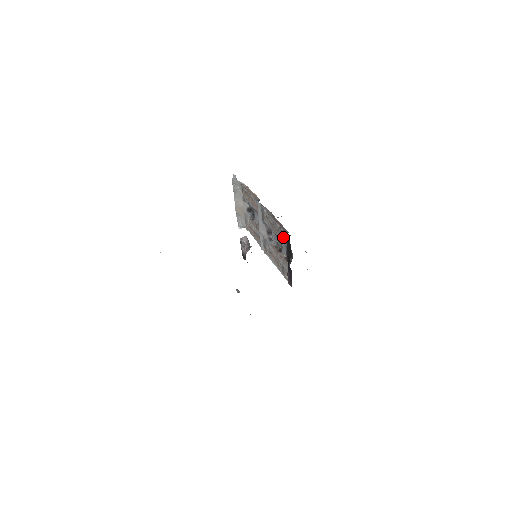
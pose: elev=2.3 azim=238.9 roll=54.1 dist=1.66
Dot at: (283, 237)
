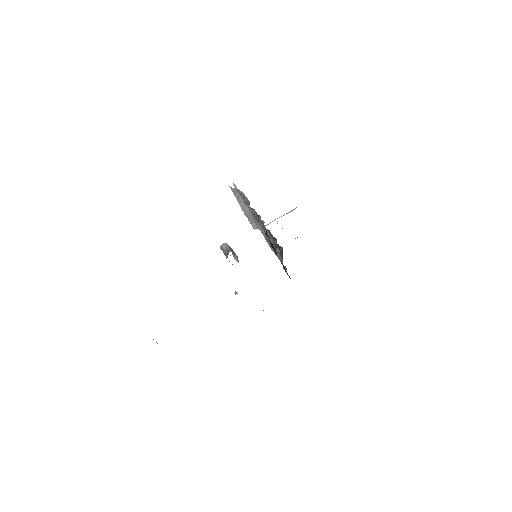
Dot at: occluded
